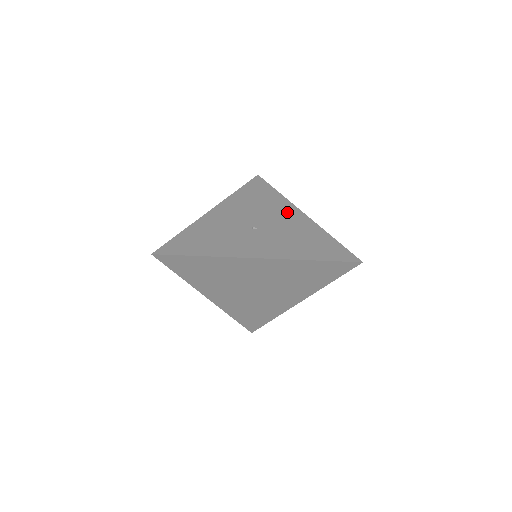
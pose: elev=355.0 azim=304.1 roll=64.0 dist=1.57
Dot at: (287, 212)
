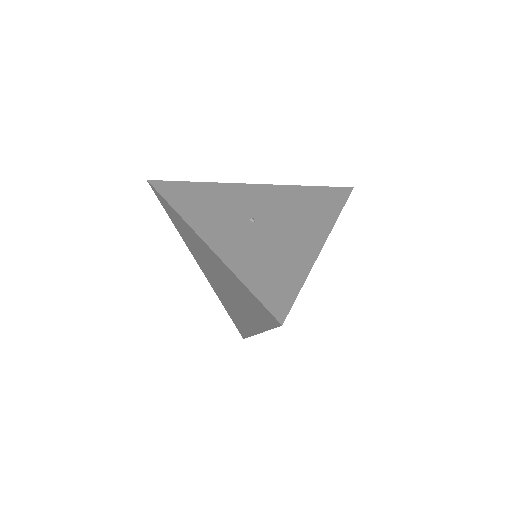
Dot at: (310, 231)
